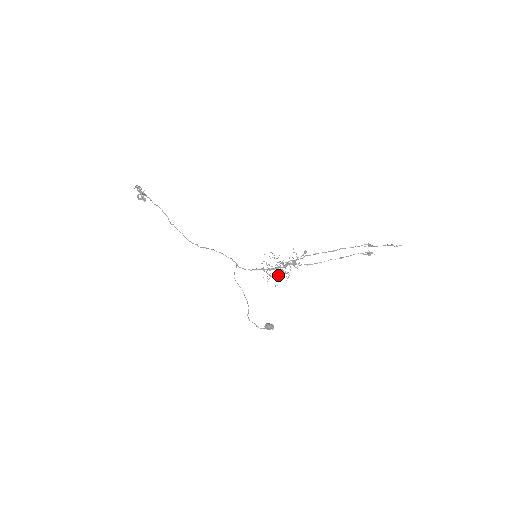
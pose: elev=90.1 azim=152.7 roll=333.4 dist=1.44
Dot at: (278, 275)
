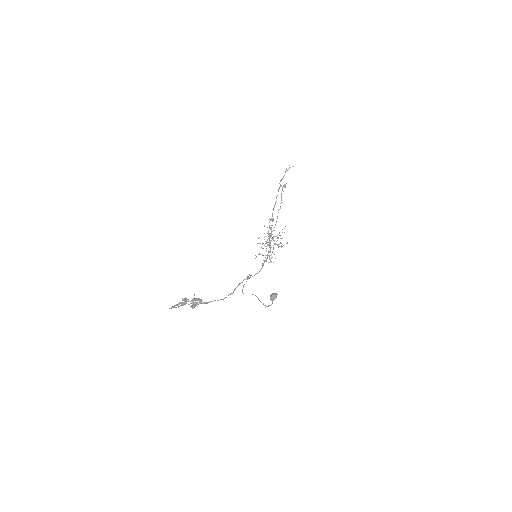
Dot at: (272, 252)
